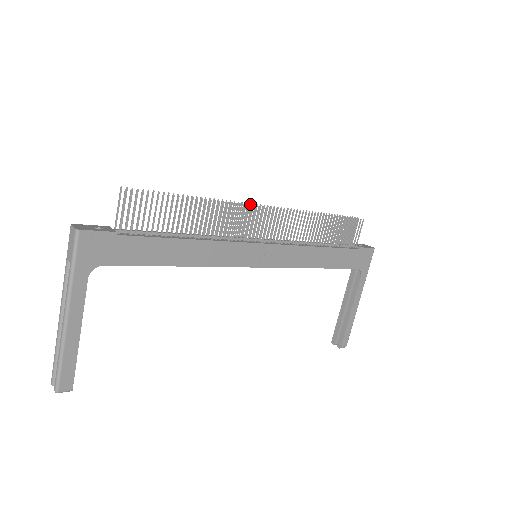
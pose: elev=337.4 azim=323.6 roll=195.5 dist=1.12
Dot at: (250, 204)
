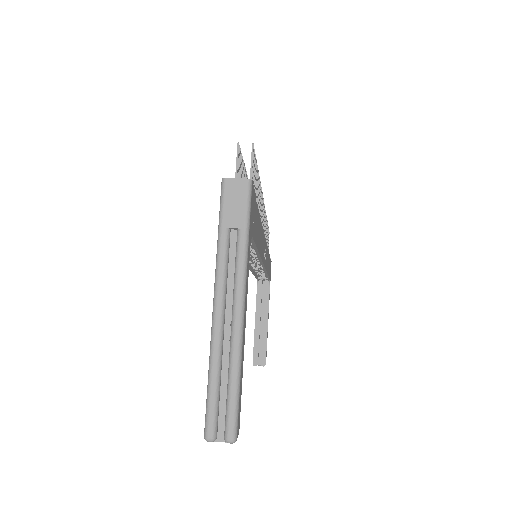
Dot at: occluded
